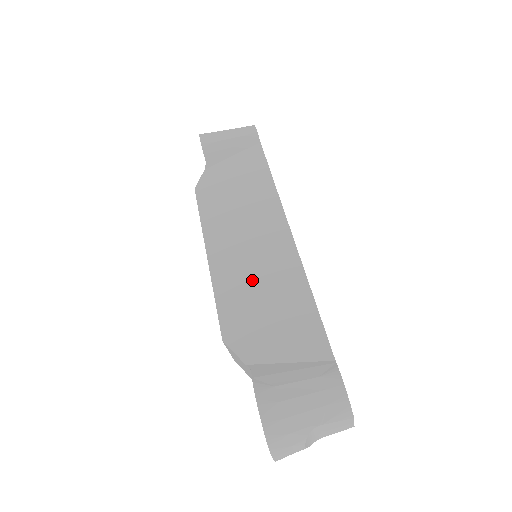
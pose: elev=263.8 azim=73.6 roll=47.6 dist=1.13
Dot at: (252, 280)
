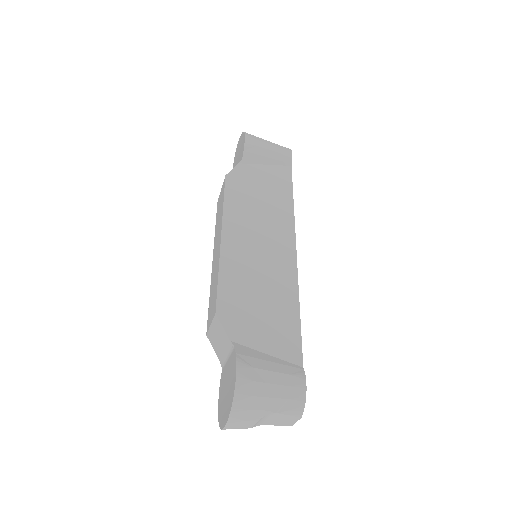
Dot at: (254, 274)
